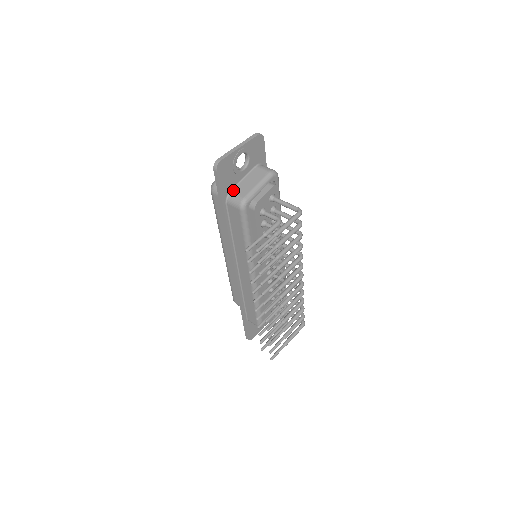
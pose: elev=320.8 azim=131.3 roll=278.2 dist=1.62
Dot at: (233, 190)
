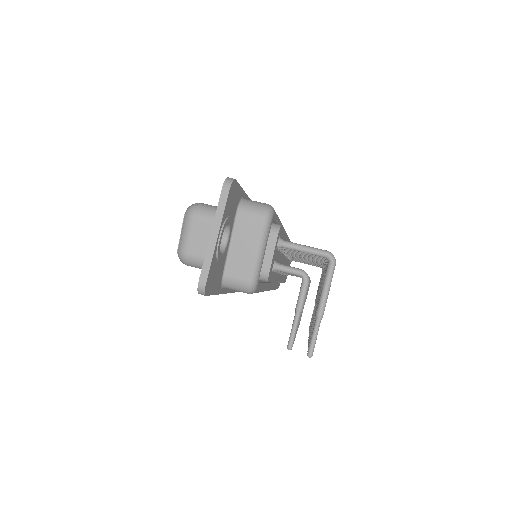
Dot at: (226, 272)
